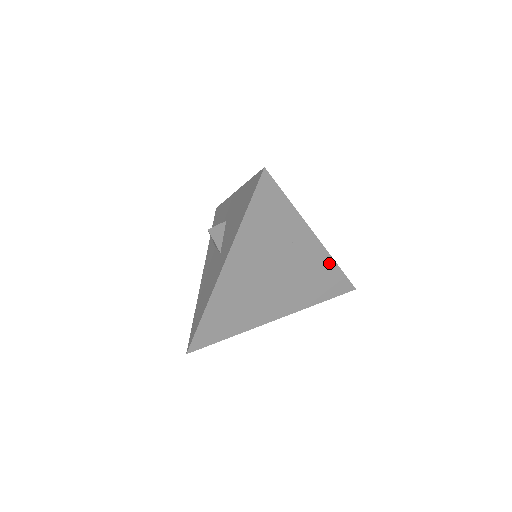
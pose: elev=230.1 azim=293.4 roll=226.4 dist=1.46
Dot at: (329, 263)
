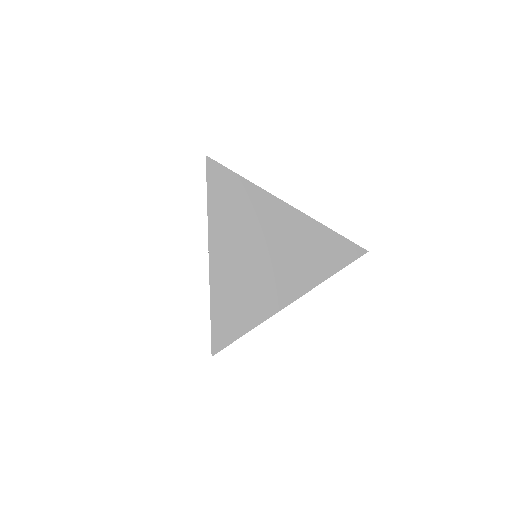
Dot at: (319, 229)
